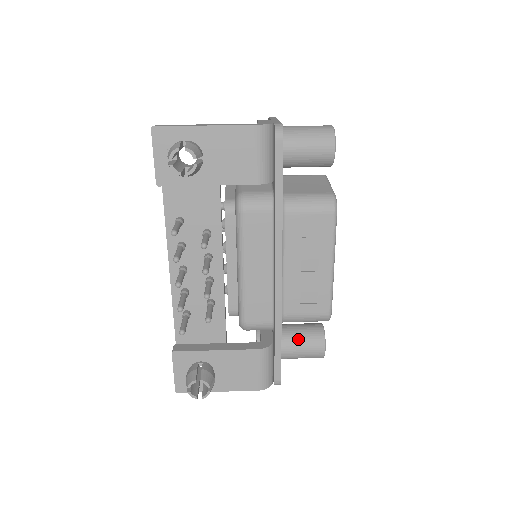
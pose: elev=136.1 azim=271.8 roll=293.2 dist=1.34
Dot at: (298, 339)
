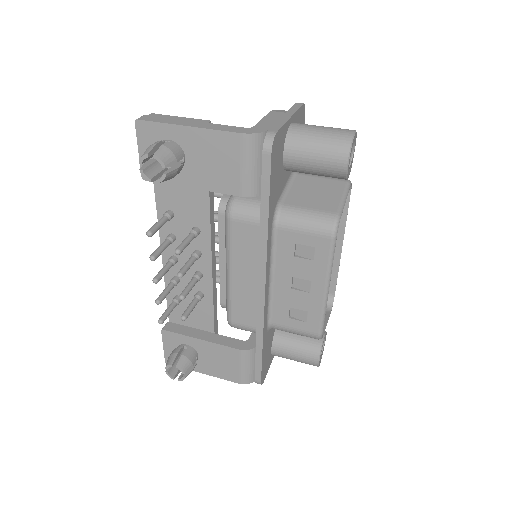
Dot at: (293, 344)
